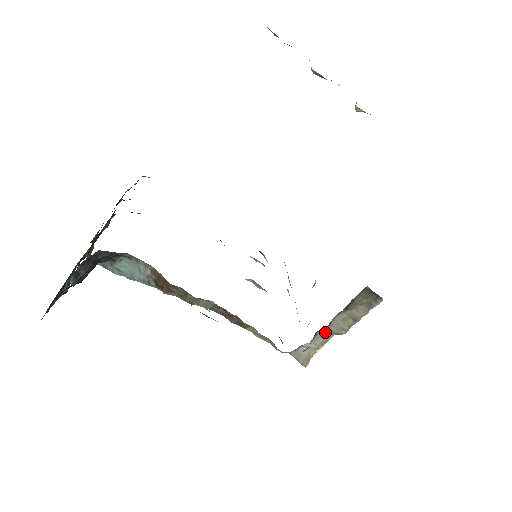
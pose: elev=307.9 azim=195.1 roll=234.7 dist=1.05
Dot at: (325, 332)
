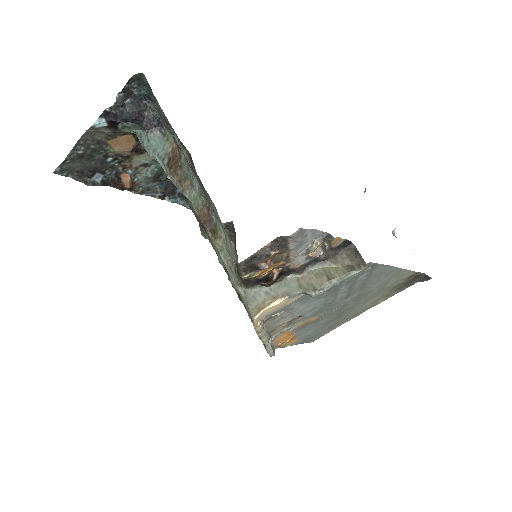
Dot at: (292, 282)
